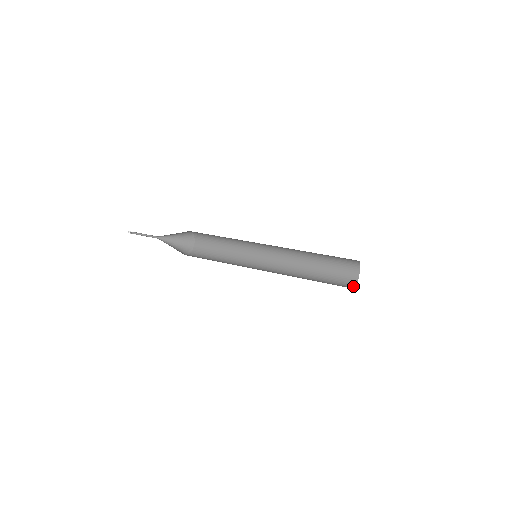
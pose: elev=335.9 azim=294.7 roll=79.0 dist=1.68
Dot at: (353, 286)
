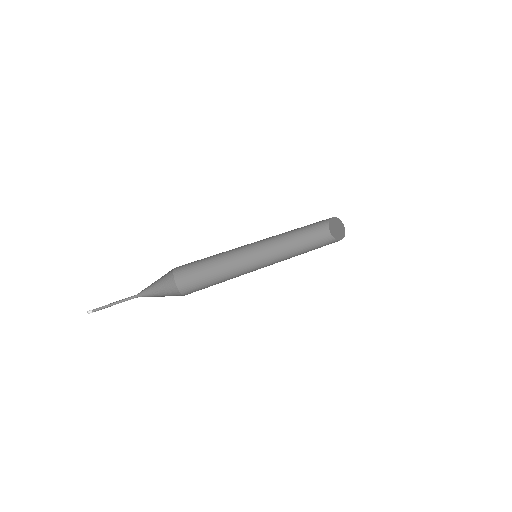
Dot at: (335, 241)
